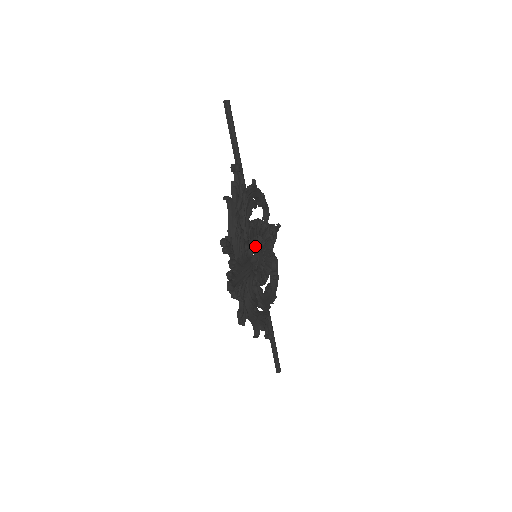
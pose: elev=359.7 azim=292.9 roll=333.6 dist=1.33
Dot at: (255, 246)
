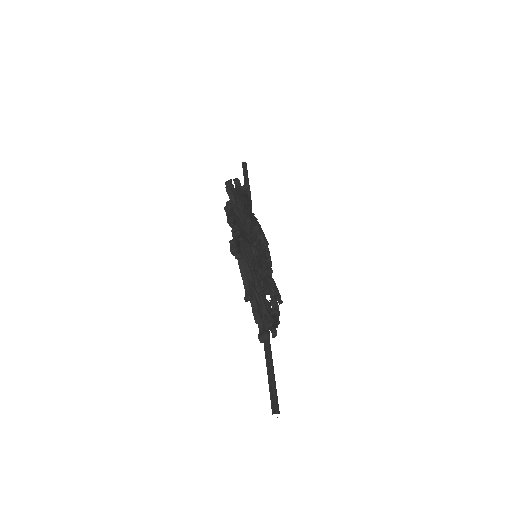
Dot at: (256, 247)
